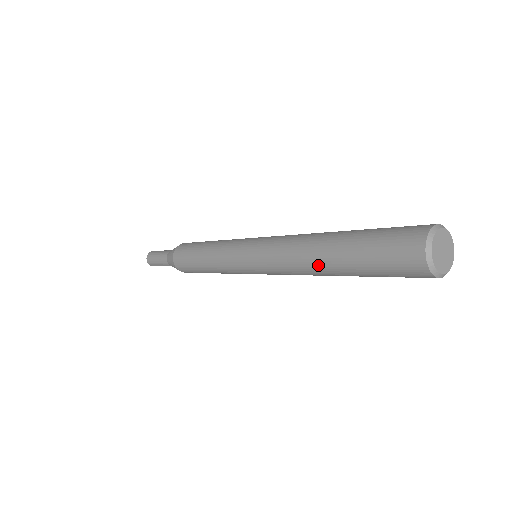
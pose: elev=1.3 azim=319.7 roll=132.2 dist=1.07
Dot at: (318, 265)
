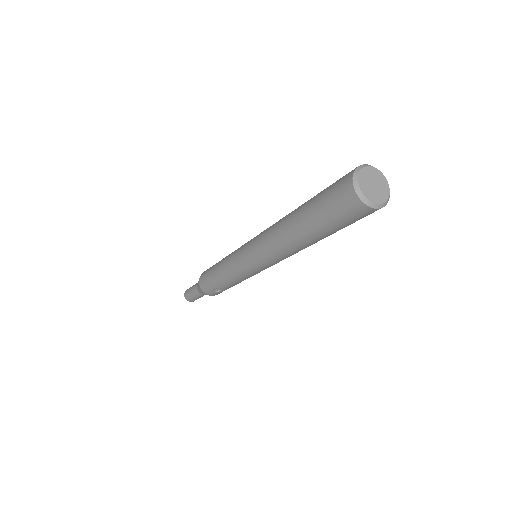
Dot at: (288, 216)
